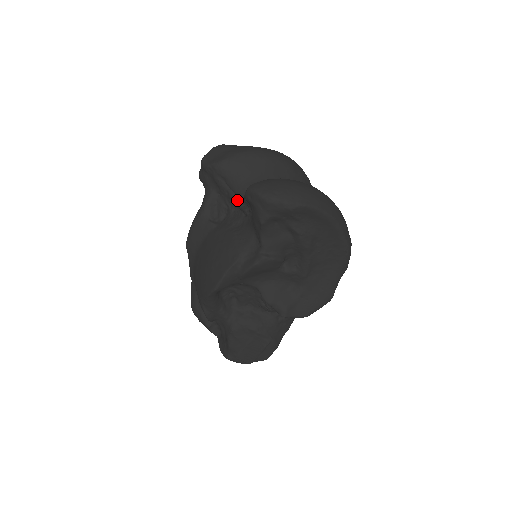
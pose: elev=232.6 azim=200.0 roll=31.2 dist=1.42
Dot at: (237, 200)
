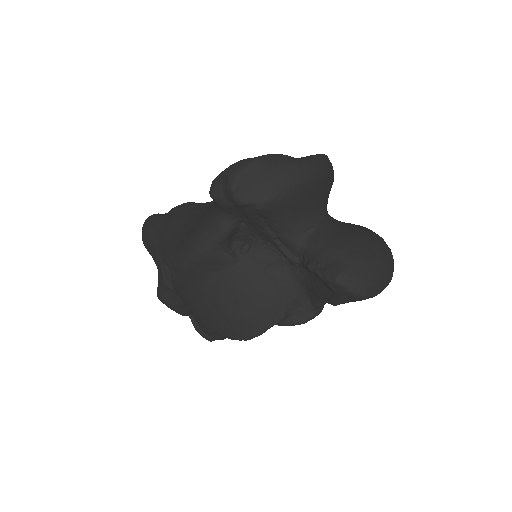
Dot at: (277, 240)
